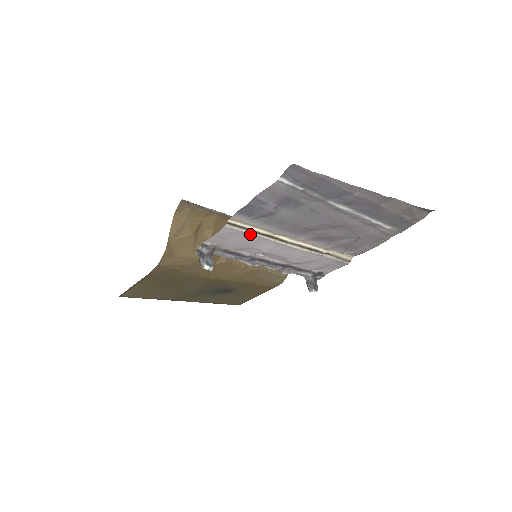
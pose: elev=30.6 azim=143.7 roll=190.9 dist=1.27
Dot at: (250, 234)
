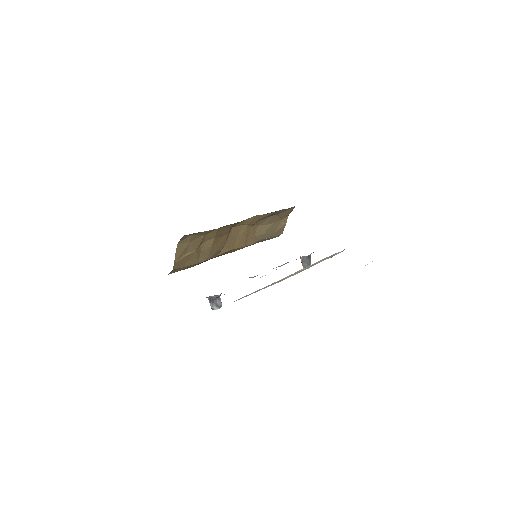
Dot at: (255, 292)
